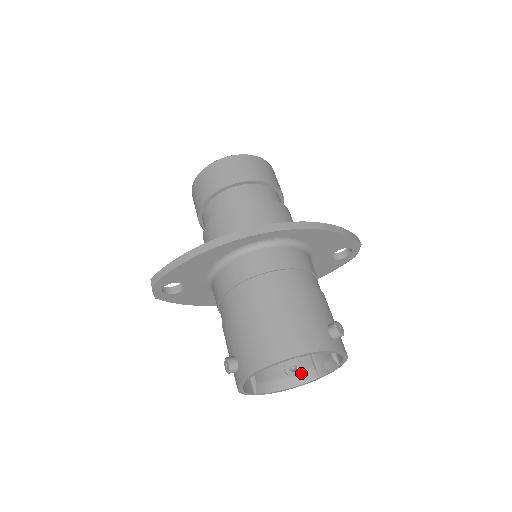
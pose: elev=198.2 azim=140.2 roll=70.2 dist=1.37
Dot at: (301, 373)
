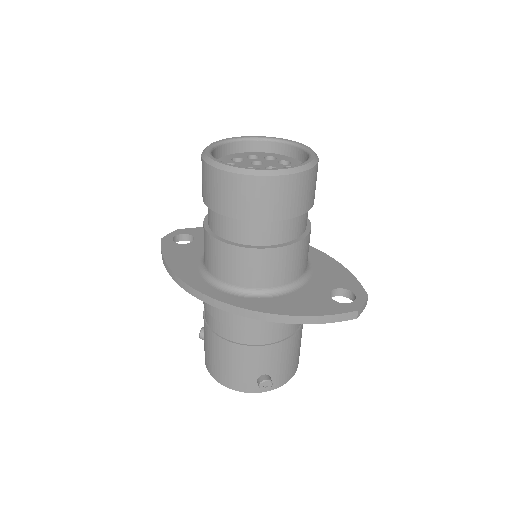
Dot at: occluded
